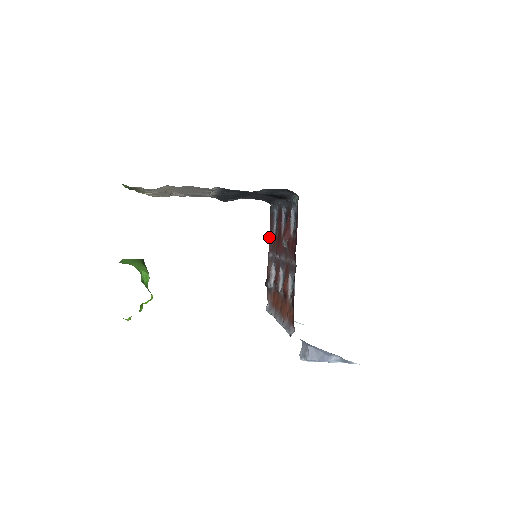
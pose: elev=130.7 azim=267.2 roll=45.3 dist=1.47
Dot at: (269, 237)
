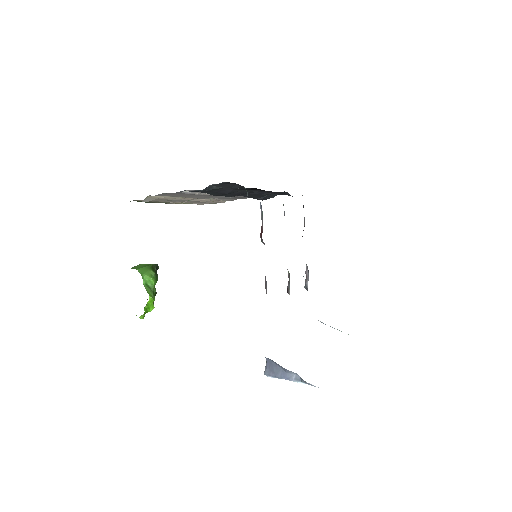
Dot at: occluded
